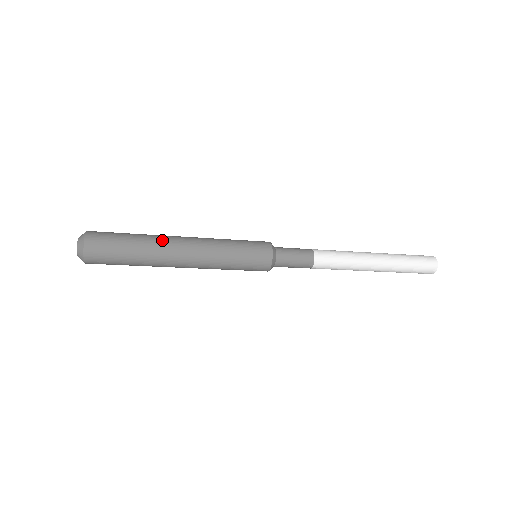
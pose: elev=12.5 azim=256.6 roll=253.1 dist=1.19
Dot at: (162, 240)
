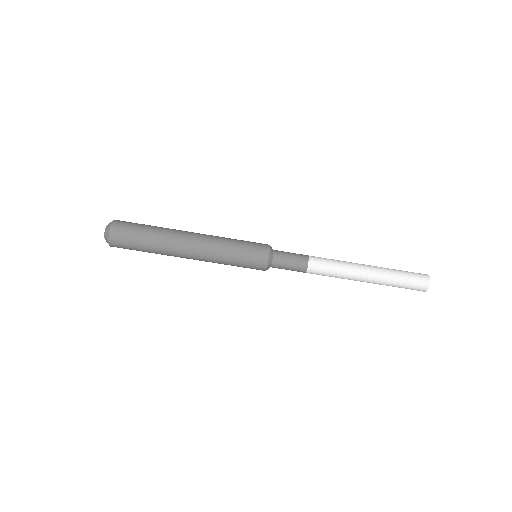
Dot at: (175, 231)
